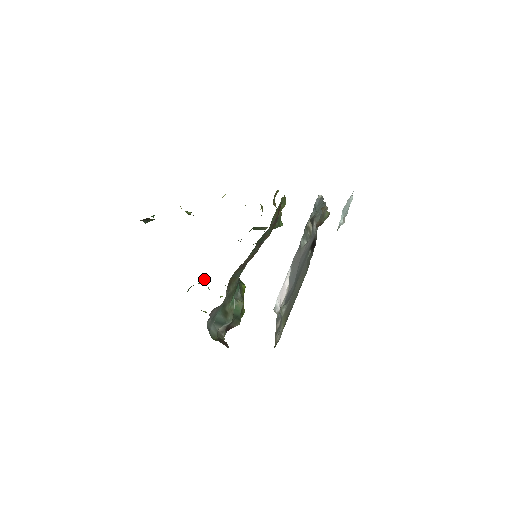
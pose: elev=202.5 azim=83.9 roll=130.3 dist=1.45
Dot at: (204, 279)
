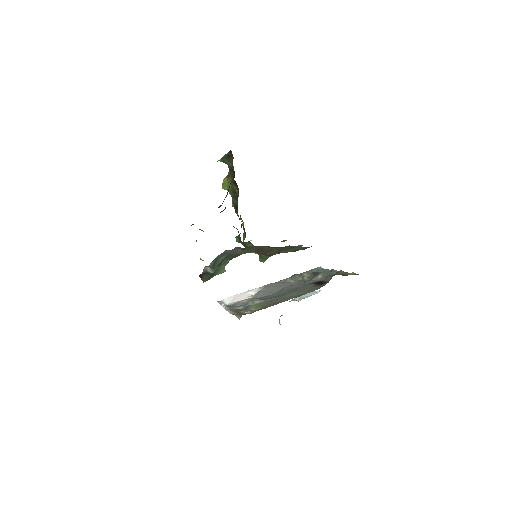
Dot at: occluded
